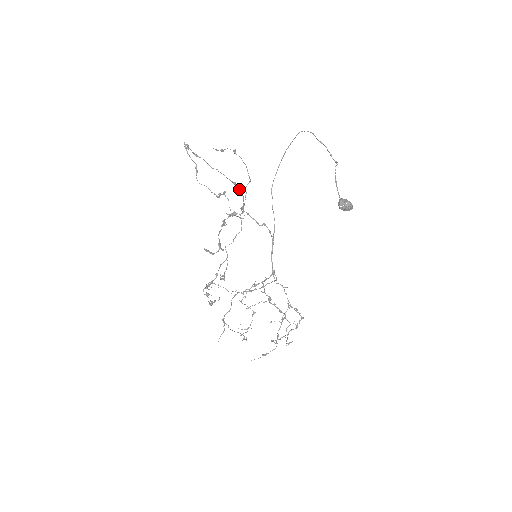
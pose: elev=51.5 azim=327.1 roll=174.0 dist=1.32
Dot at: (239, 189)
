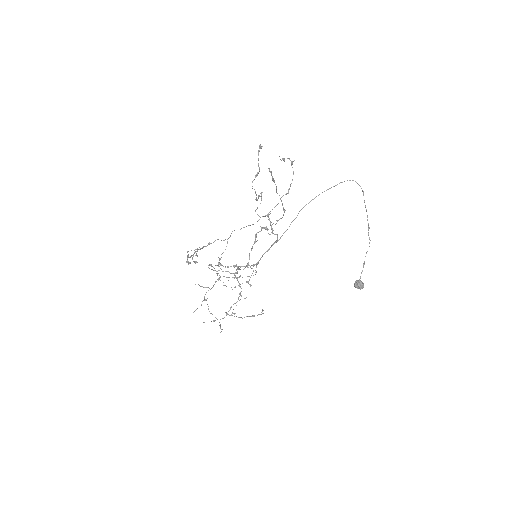
Dot at: occluded
